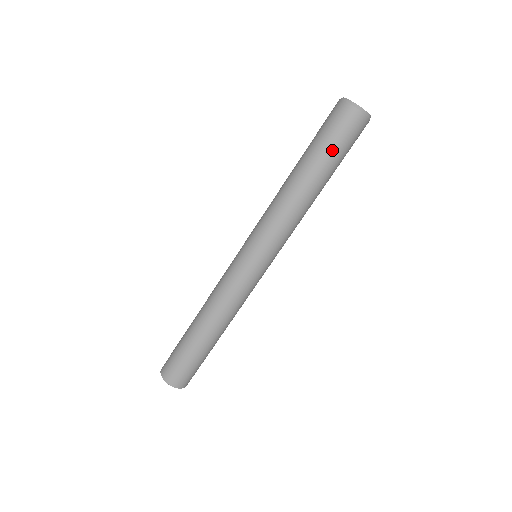
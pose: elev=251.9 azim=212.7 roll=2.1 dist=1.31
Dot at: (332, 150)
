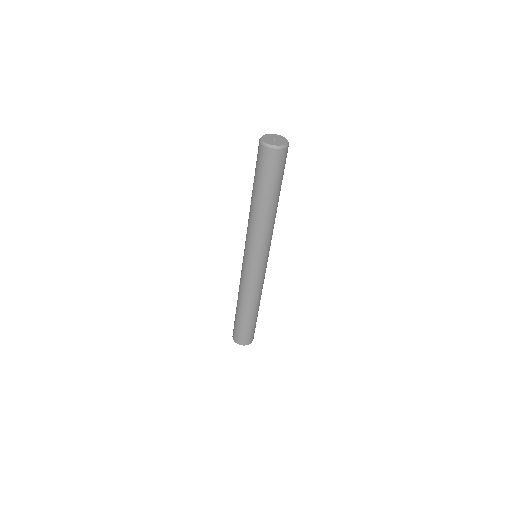
Dot at: (263, 180)
